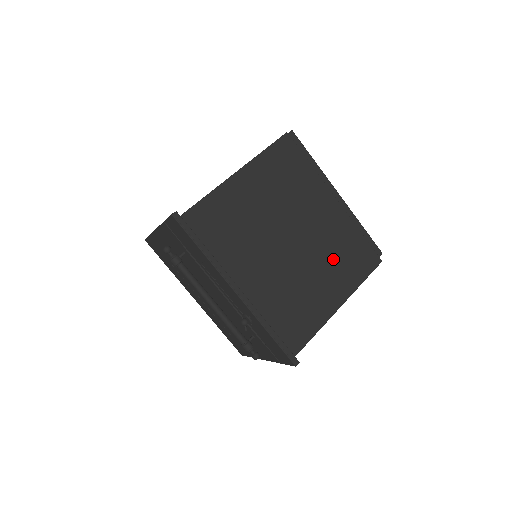
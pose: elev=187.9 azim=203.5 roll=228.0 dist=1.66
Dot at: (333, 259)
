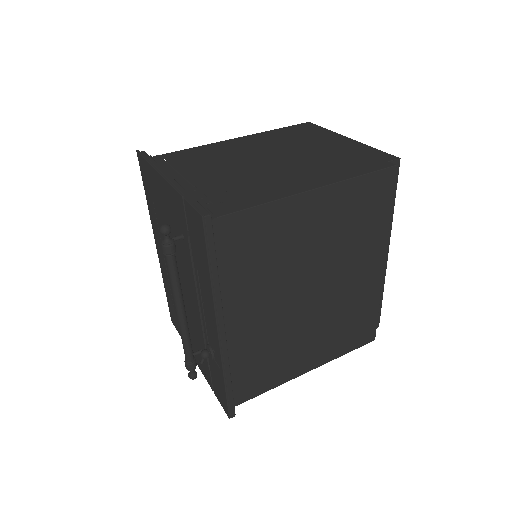
Dot at: (336, 325)
